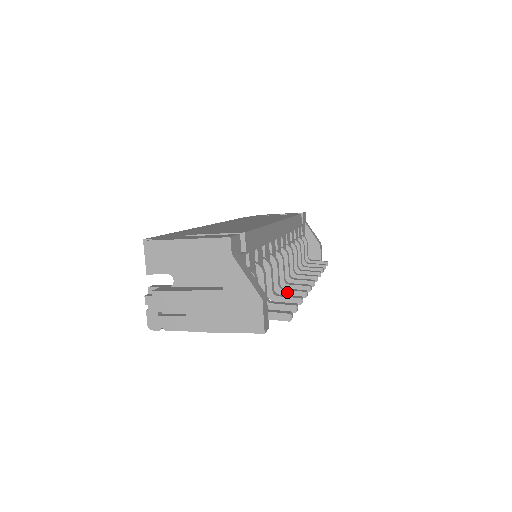
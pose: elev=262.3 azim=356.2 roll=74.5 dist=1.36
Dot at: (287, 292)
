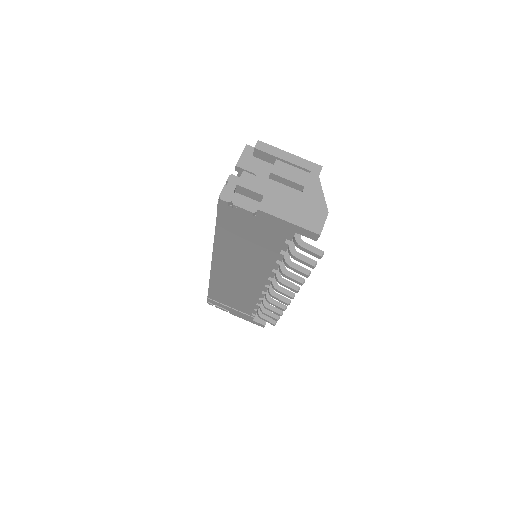
Dot at: (290, 273)
